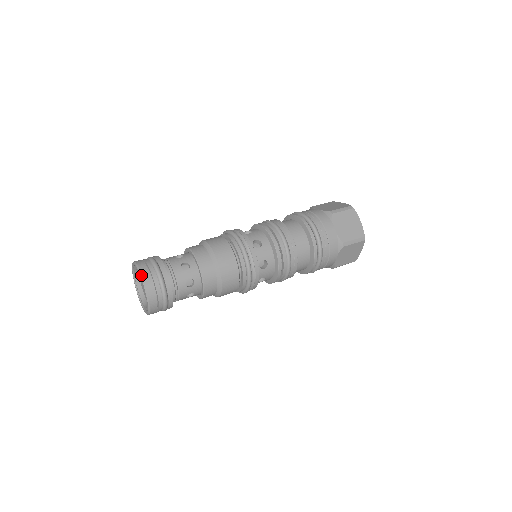
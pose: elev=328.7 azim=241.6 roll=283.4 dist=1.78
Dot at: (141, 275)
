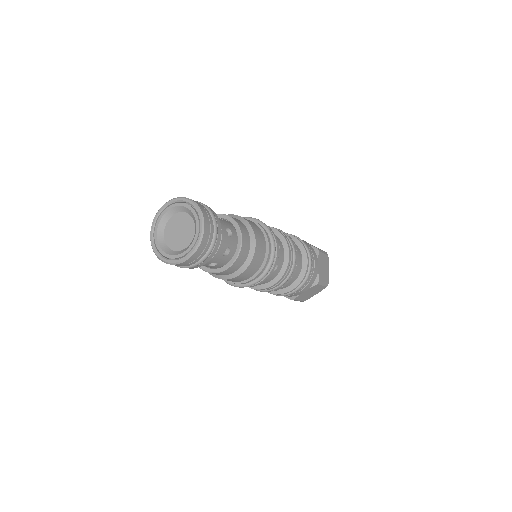
Dot at: (203, 217)
